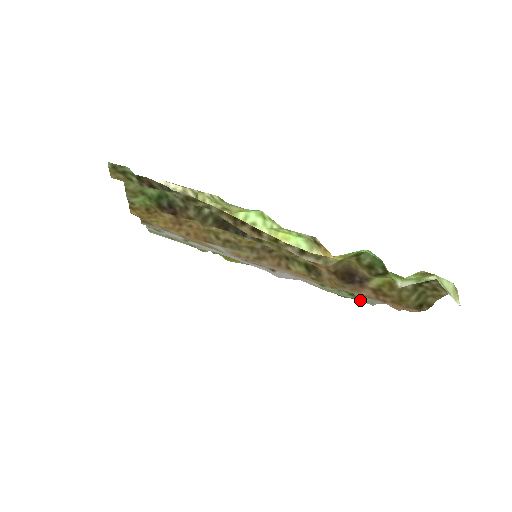
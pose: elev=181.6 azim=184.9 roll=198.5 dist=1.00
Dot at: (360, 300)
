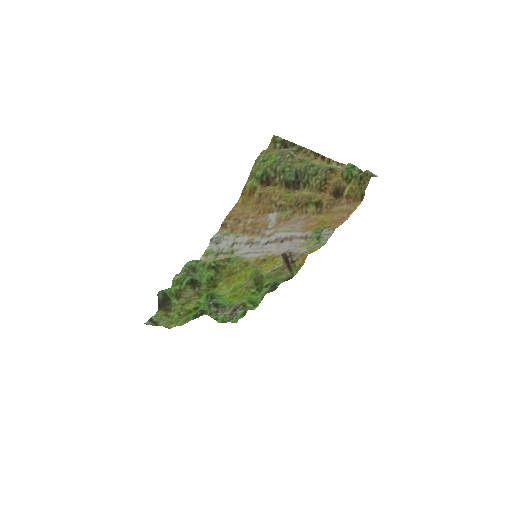
Dot at: (321, 242)
